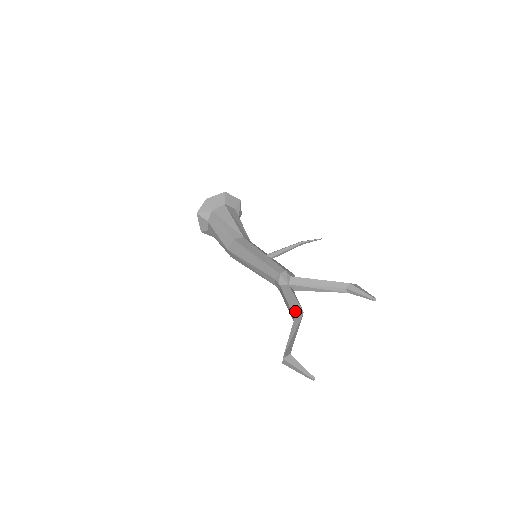
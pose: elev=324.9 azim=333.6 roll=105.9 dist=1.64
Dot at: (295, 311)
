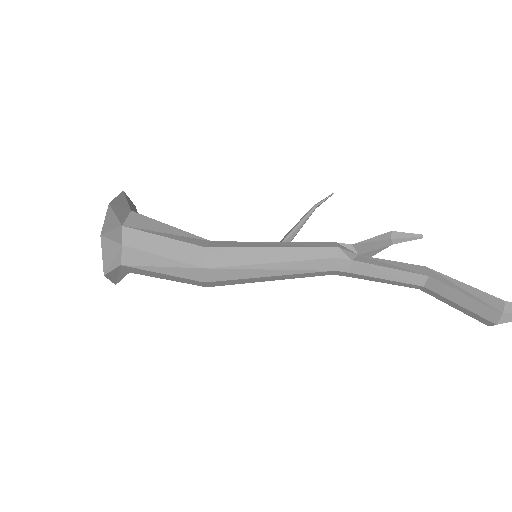
Dot at: (417, 270)
